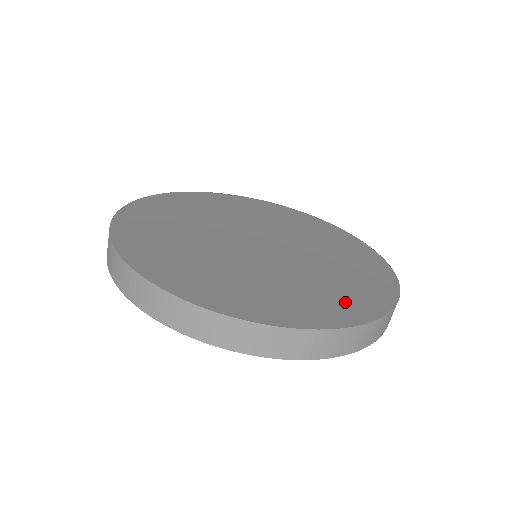
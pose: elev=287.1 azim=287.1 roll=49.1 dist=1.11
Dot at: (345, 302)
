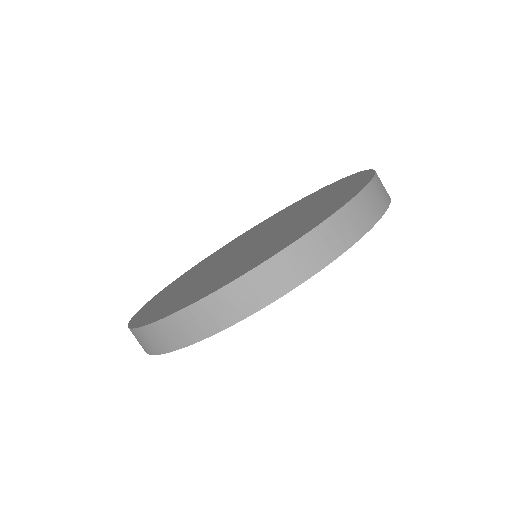
Dot at: (338, 199)
